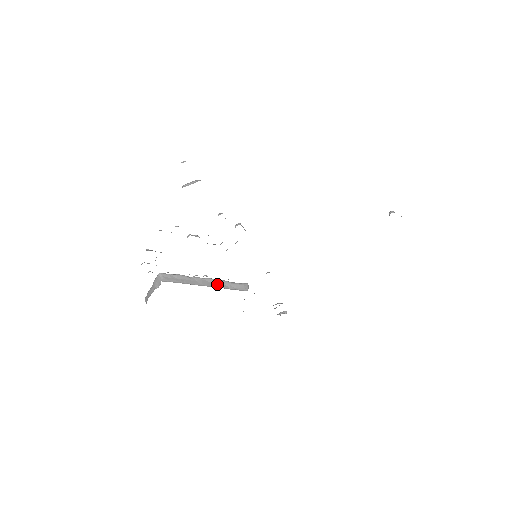
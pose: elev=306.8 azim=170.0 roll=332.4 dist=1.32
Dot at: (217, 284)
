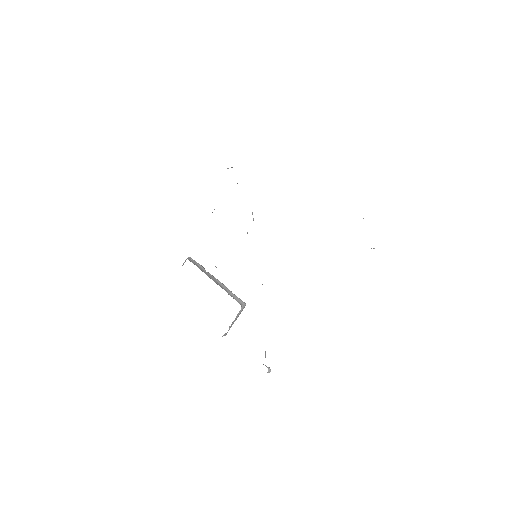
Dot at: (222, 286)
